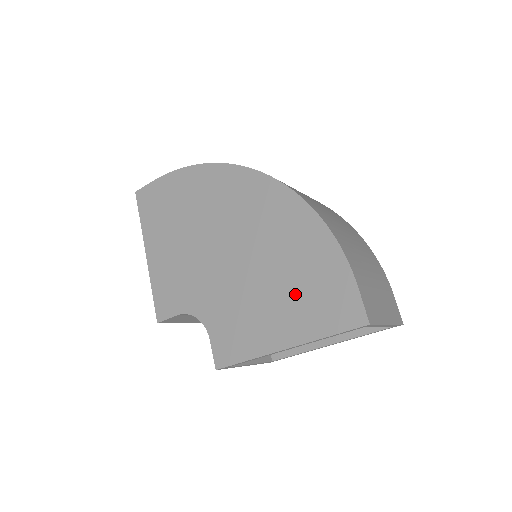
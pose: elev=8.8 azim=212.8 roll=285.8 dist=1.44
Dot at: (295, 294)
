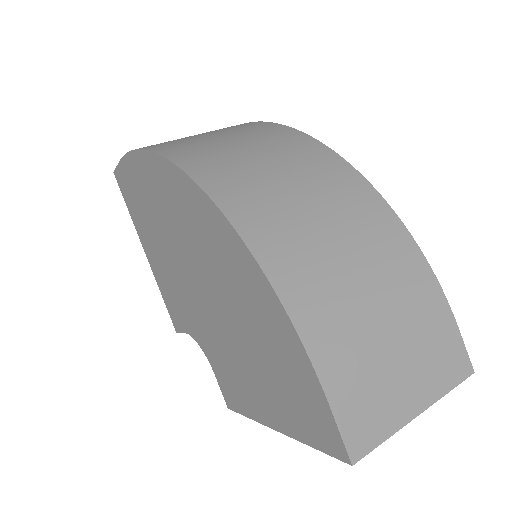
Dot at: (267, 373)
